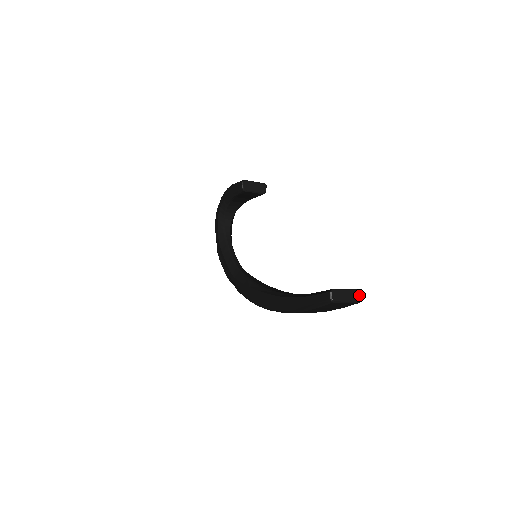
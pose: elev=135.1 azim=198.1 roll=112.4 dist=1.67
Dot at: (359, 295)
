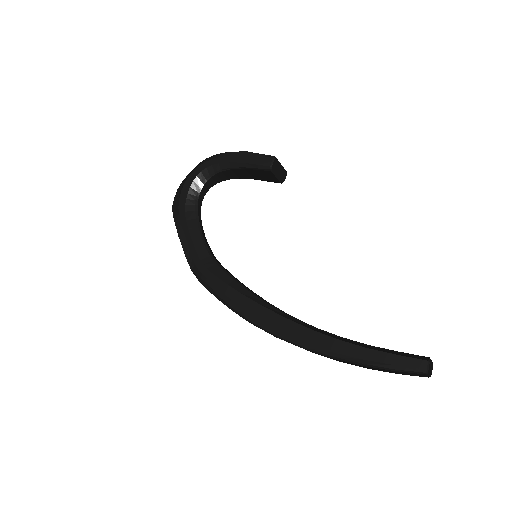
Dot at: (432, 368)
